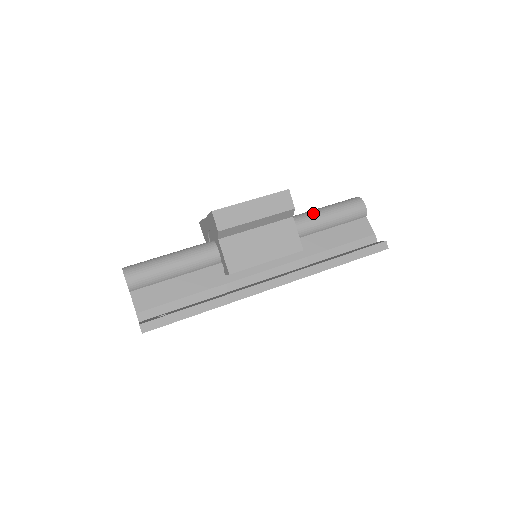
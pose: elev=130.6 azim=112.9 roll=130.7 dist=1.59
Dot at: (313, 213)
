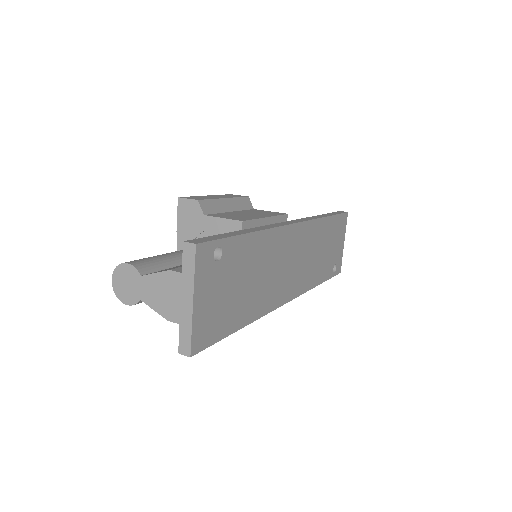
Dot at: occluded
